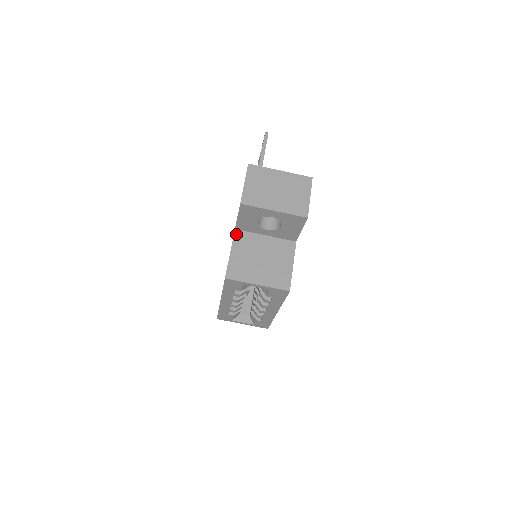
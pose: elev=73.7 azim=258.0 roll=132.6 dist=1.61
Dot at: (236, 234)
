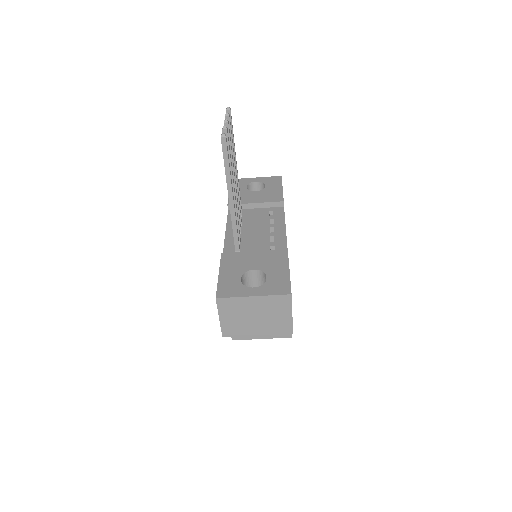
Dot at: occluded
